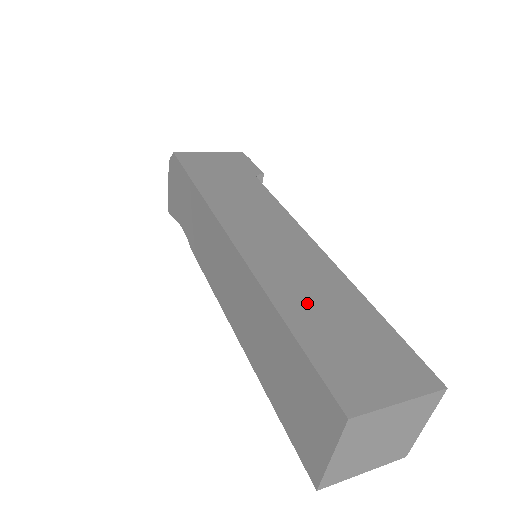
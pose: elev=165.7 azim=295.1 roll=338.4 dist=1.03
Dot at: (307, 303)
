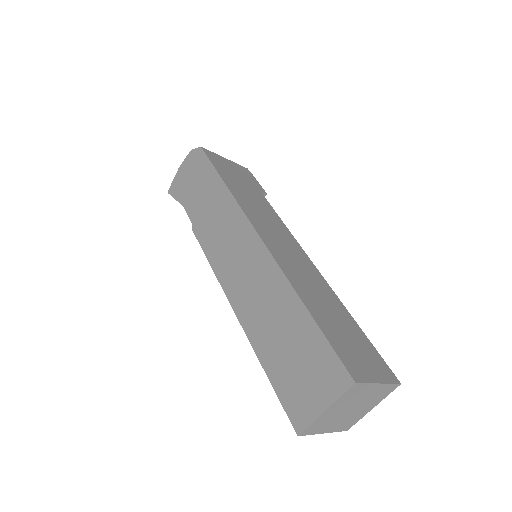
Dot at: (317, 302)
